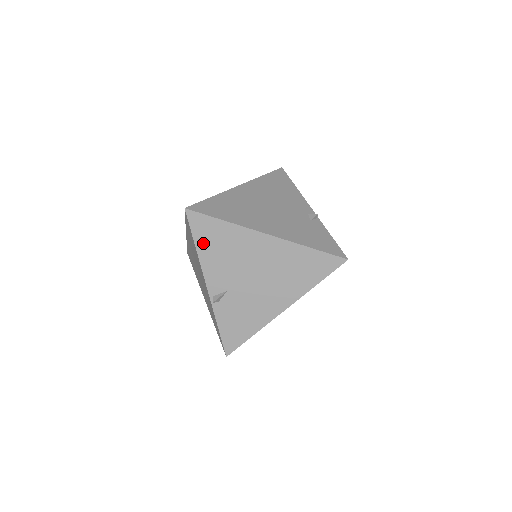
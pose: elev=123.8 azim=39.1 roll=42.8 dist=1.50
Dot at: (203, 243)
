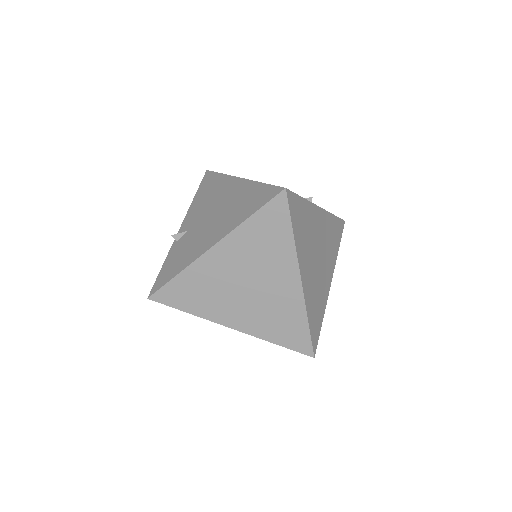
Dot at: (200, 193)
